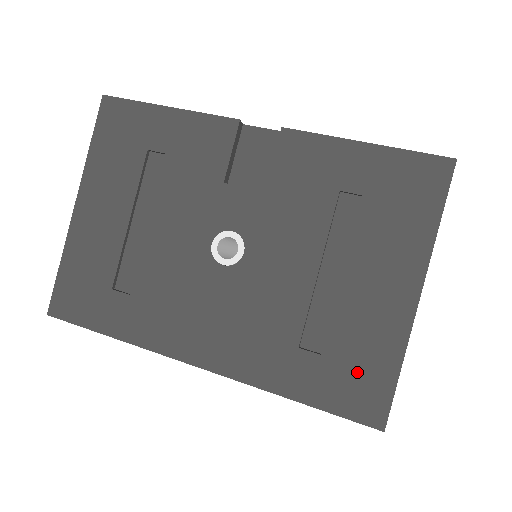
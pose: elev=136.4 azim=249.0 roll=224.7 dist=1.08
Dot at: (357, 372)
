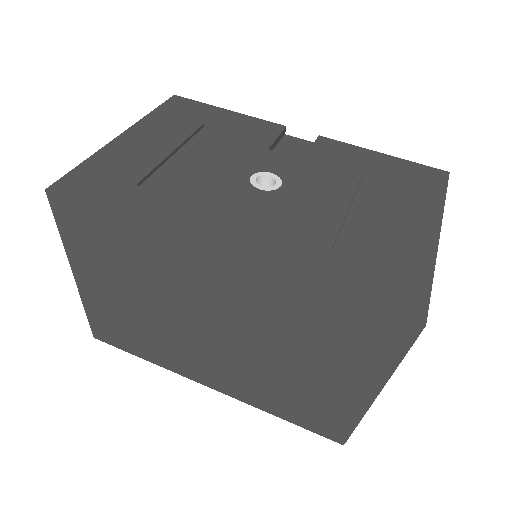
Dot at: (391, 275)
